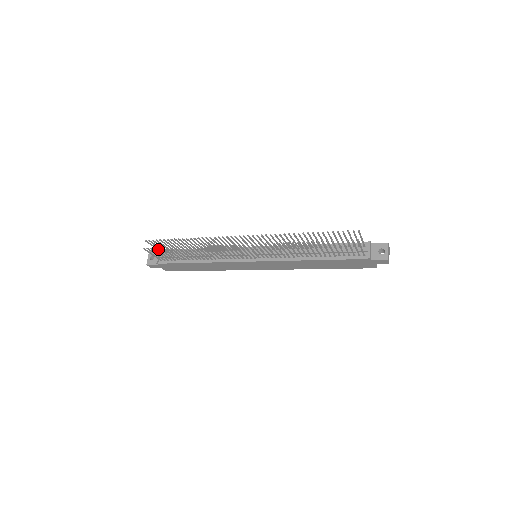
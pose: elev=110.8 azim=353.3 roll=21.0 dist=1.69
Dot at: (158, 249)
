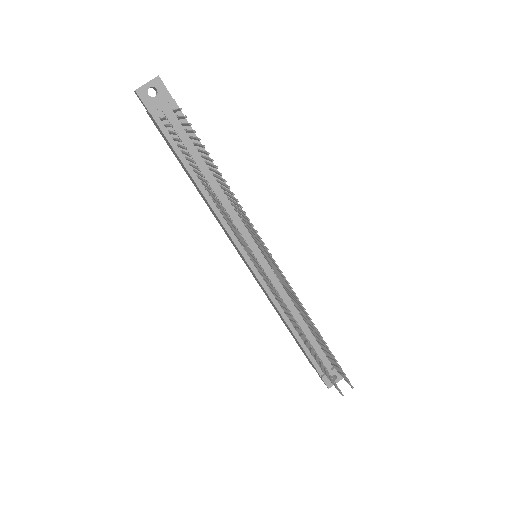
Dot at: occluded
